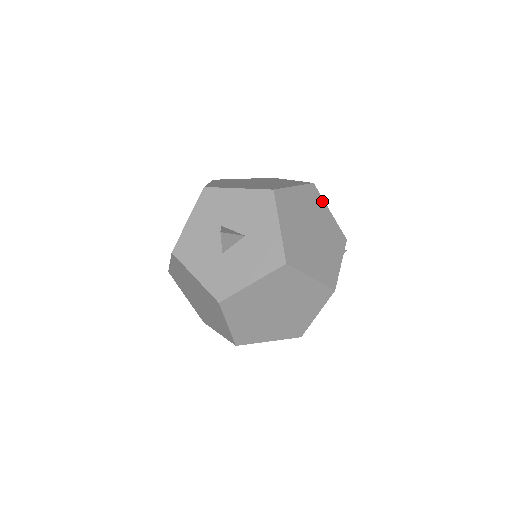
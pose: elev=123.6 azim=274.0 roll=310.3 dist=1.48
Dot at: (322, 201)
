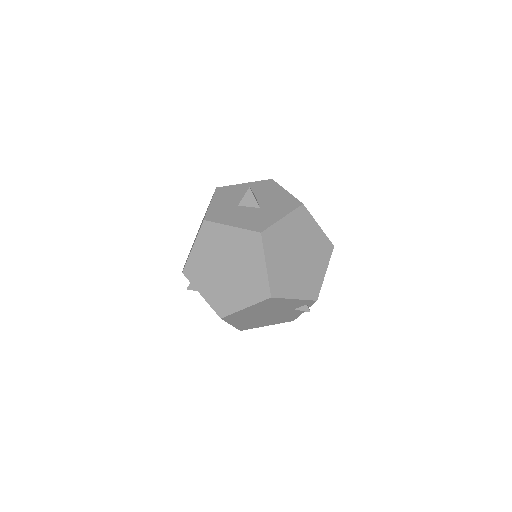
Dot at: (327, 260)
